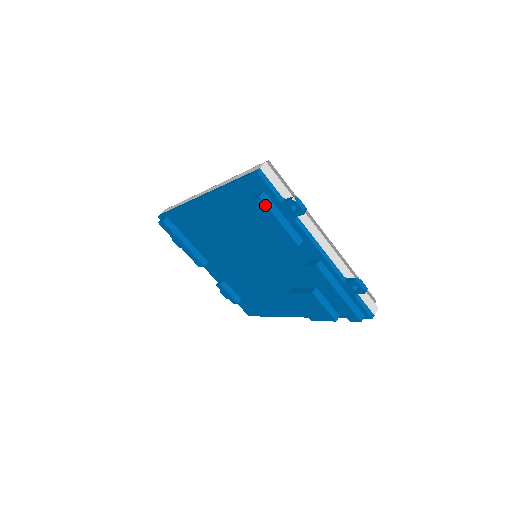
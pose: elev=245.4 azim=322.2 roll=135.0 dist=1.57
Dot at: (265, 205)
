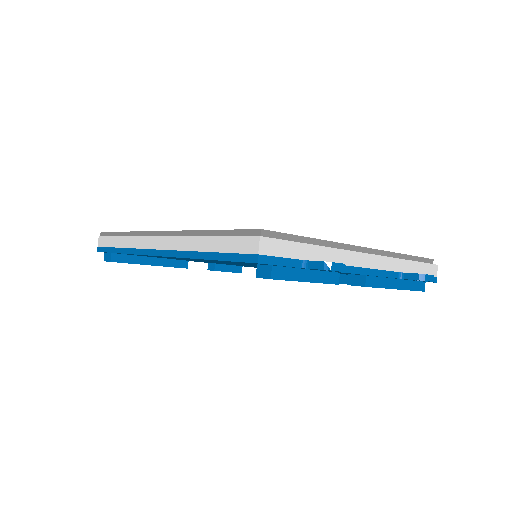
Dot at: occluded
